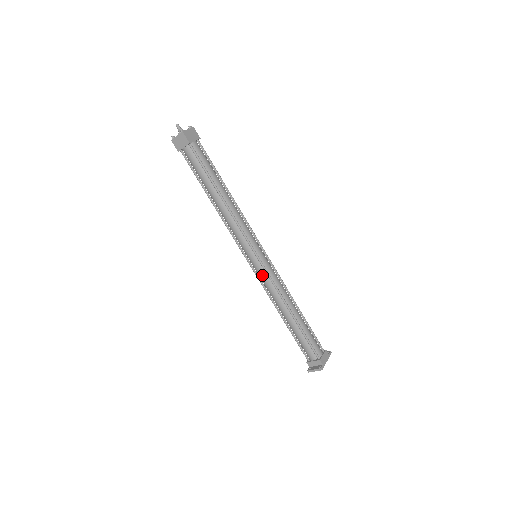
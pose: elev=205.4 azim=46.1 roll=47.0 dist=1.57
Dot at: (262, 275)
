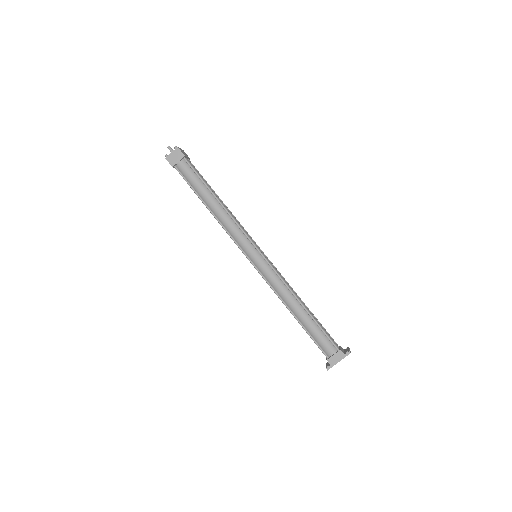
Dot at: occluded
